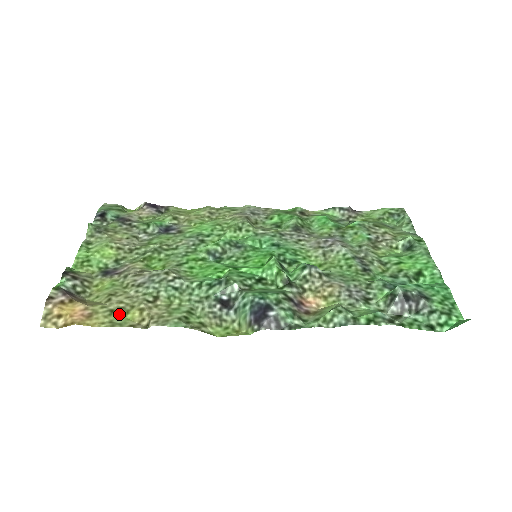
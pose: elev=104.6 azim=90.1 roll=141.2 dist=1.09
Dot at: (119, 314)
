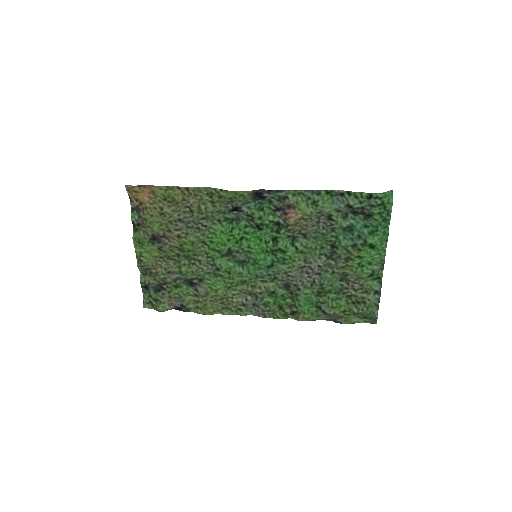
Dot at: (169, 198)
